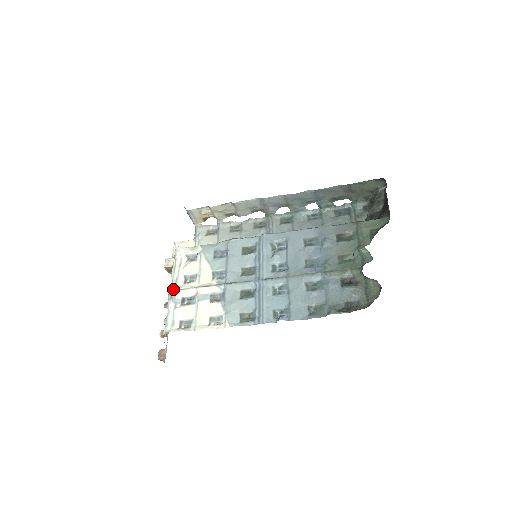
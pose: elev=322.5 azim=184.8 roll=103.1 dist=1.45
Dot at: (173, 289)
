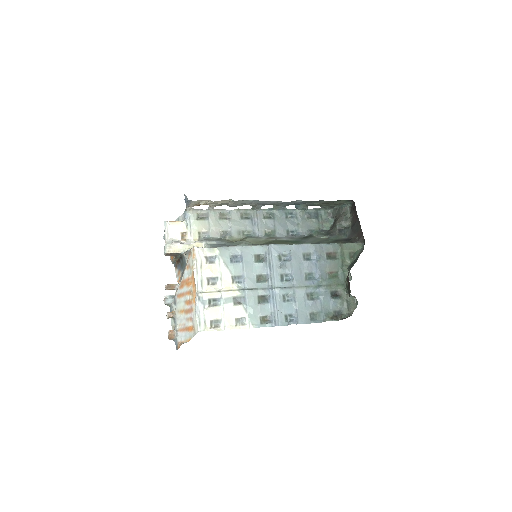
Dot at: (200, 291)
